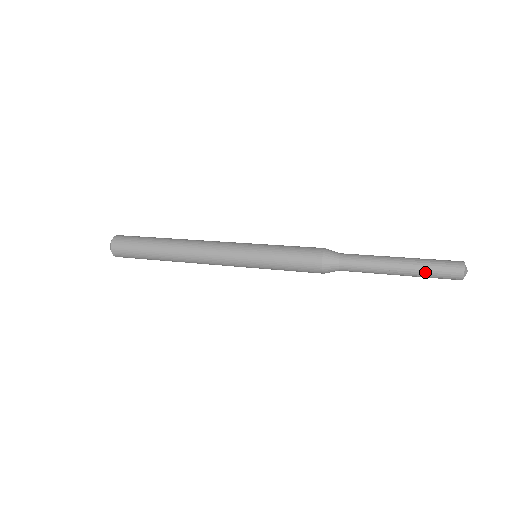
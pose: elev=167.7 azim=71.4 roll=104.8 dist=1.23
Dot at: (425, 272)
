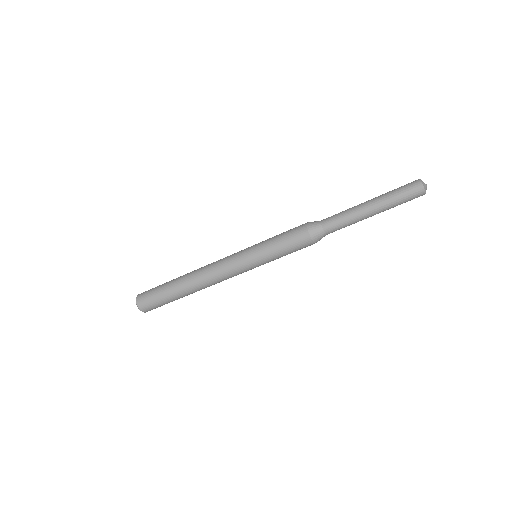
Dot at: (391, 195)
